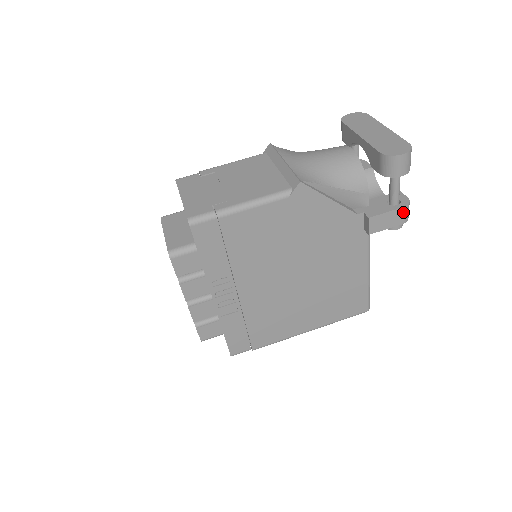
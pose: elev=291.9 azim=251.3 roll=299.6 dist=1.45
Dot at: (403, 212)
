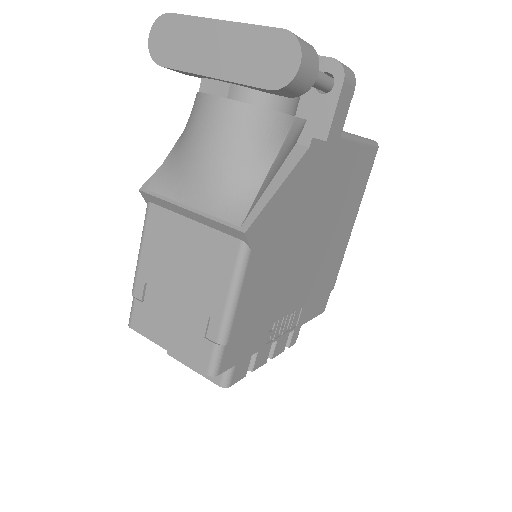
Dot at: (347, 83)
